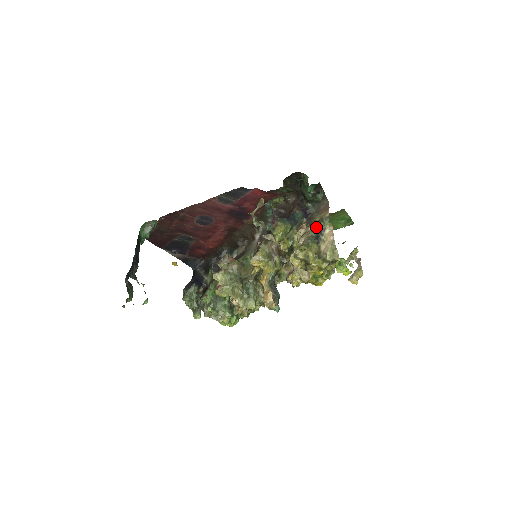
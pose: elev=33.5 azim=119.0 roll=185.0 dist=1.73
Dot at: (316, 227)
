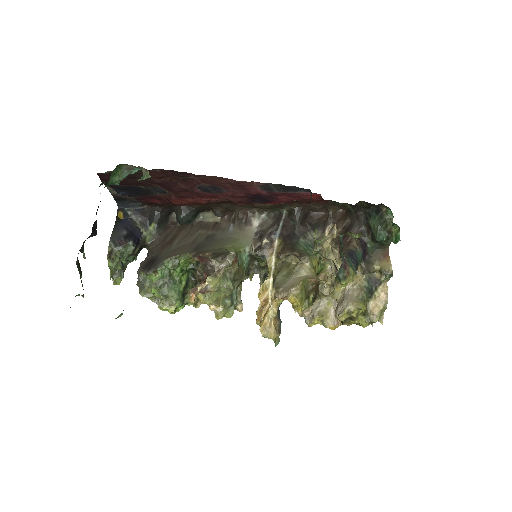
Dot at: (371, 275)
